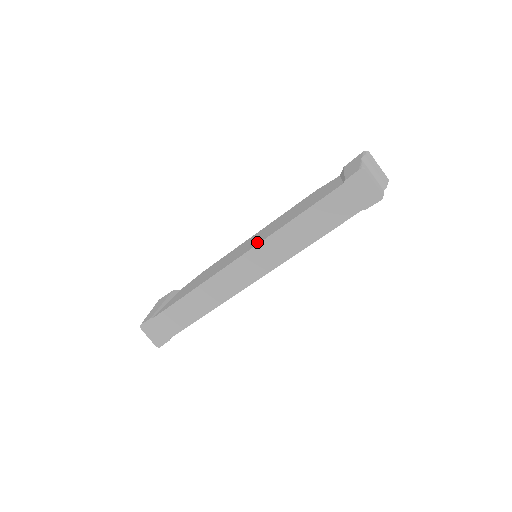
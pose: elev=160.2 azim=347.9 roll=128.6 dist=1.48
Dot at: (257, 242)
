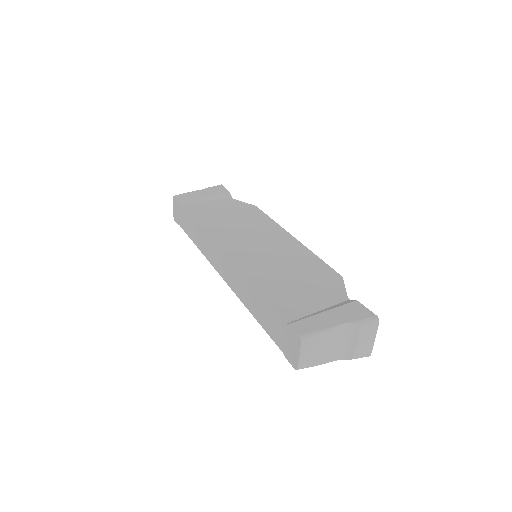
Dot at: (240, 258)
